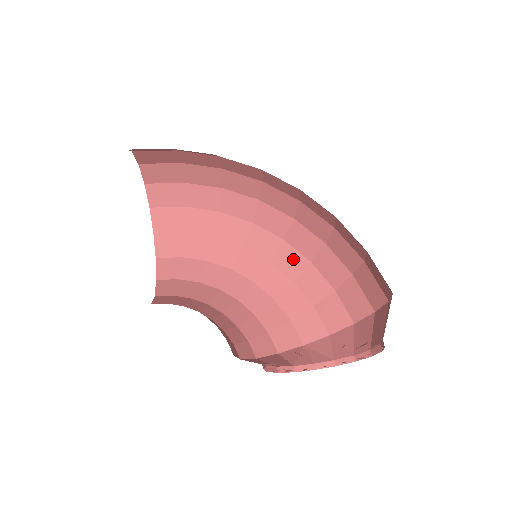
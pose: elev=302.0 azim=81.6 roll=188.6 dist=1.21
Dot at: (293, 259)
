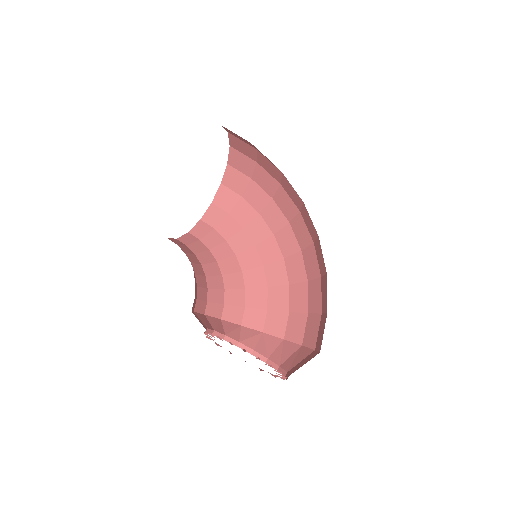
Dot at: (298, 269)
